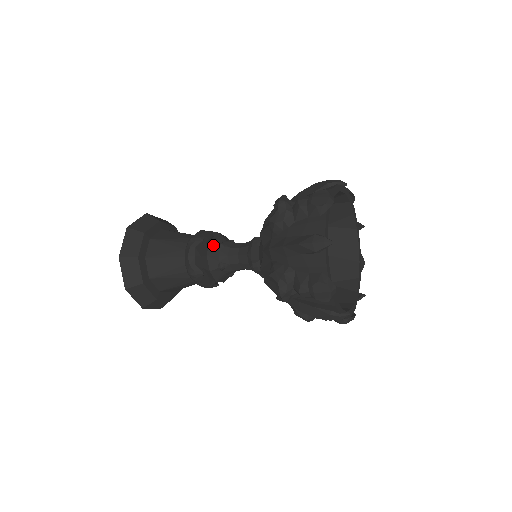
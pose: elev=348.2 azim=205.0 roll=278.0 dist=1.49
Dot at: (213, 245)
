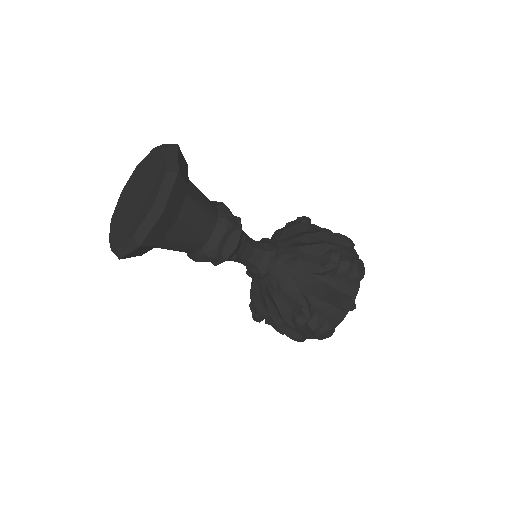
Dot at: (242, 236)
